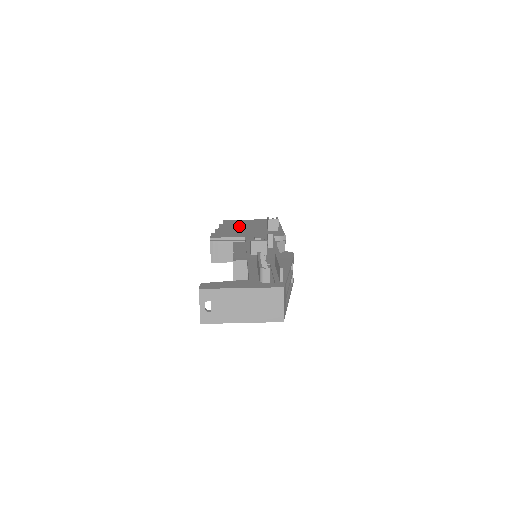
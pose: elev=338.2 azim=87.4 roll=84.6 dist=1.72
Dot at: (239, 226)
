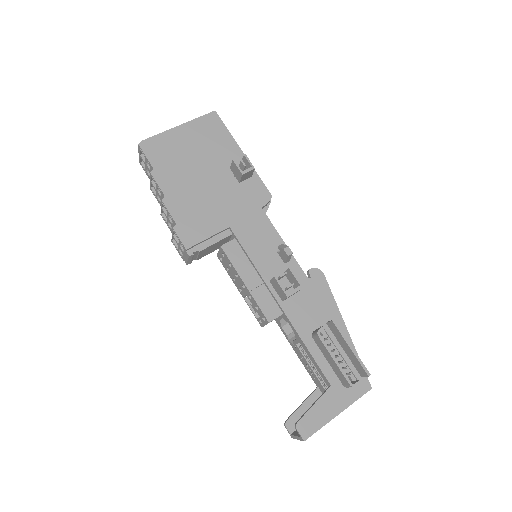
Dot at: (186, 173)
